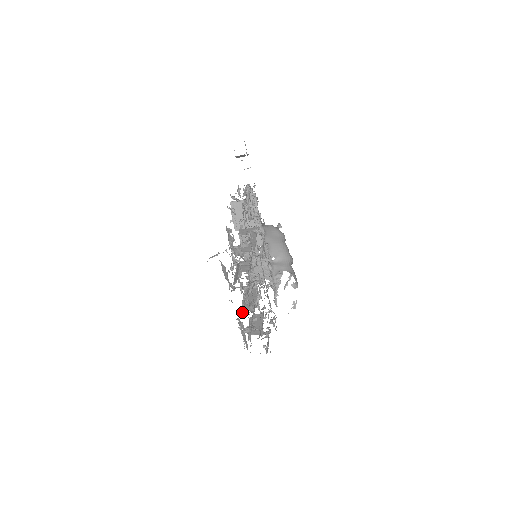
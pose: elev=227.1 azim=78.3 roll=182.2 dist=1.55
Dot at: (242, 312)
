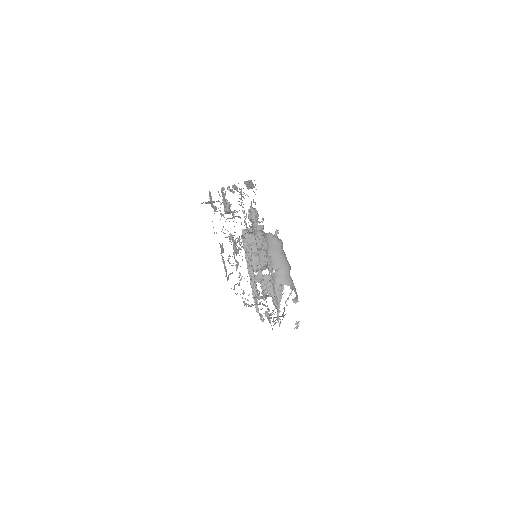
Dot at: occluded
